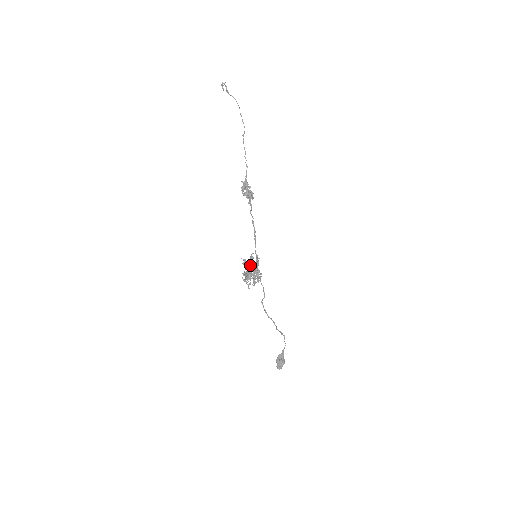
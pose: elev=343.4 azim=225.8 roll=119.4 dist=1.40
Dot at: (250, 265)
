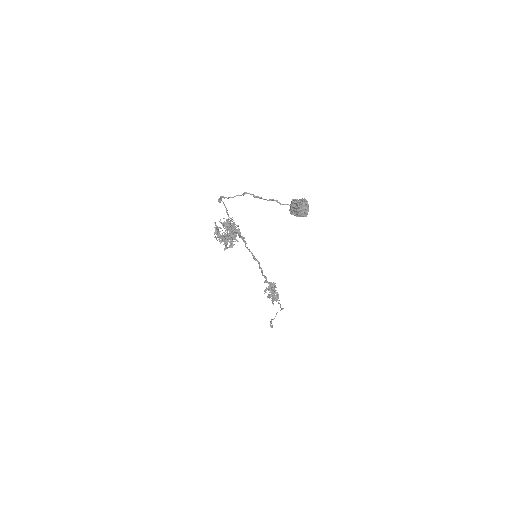
Dot at: (232, 241)
